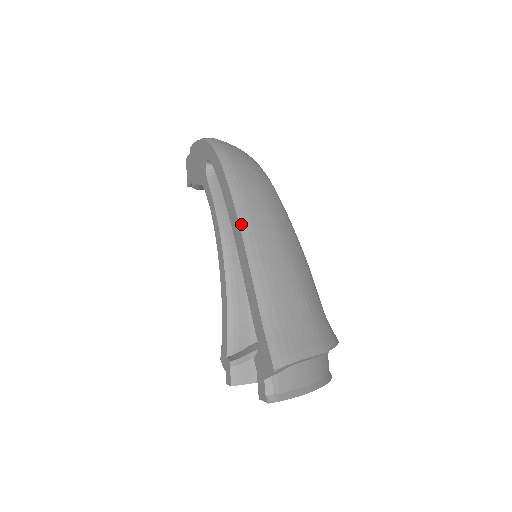
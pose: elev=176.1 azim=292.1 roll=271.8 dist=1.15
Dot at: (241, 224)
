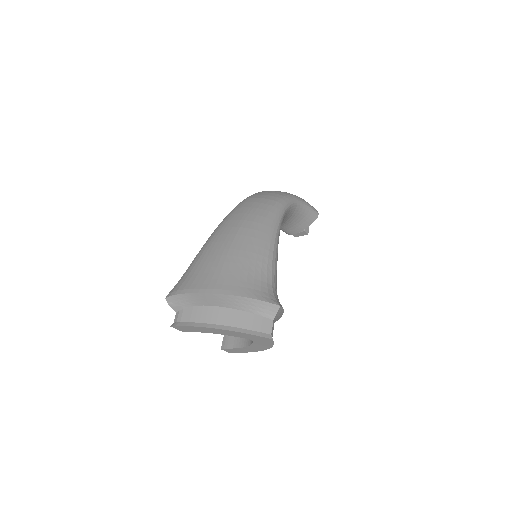
Dot at: (217, 228)
